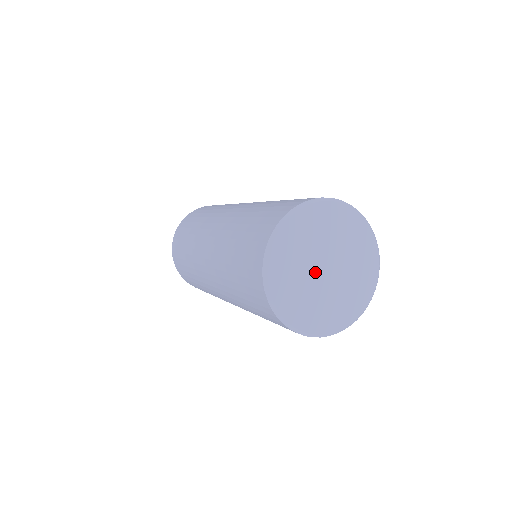
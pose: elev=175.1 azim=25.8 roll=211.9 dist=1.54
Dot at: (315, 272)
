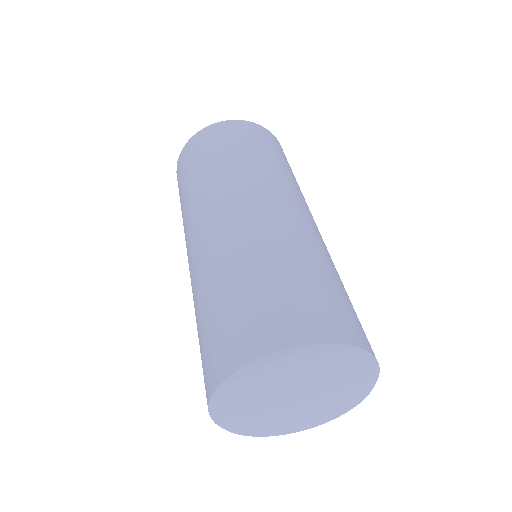
Dot at: (281, 398)
